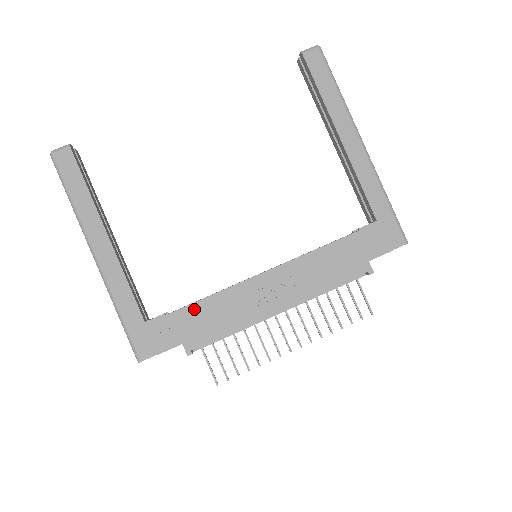
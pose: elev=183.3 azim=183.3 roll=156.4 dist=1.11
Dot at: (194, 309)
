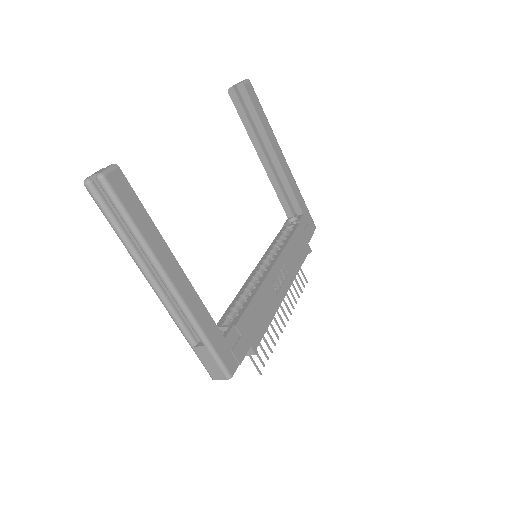
Dot at: (249, 312)
